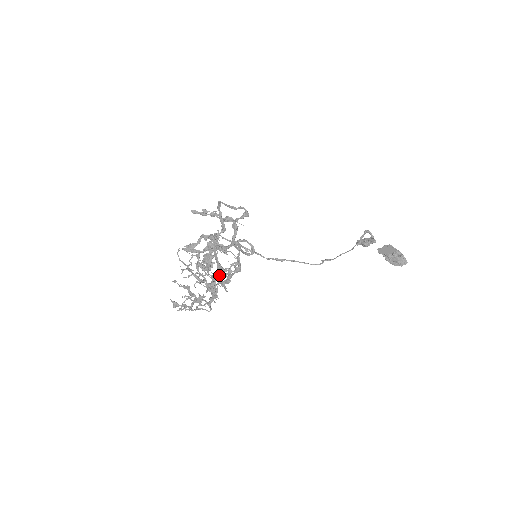
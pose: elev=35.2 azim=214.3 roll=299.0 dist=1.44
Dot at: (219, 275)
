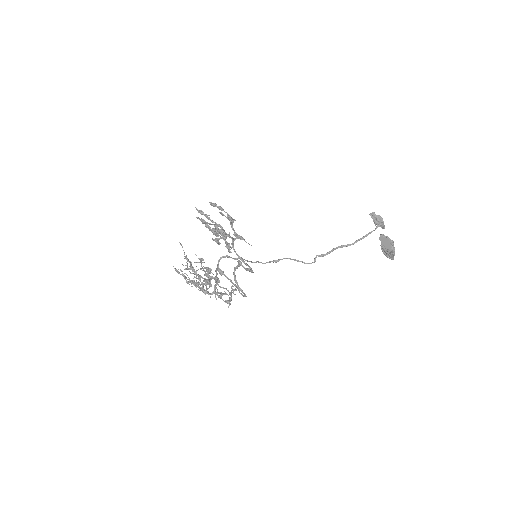
Dot at: (215, 281)
